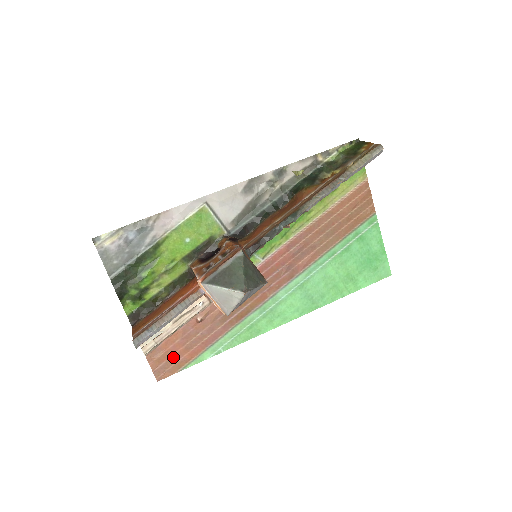
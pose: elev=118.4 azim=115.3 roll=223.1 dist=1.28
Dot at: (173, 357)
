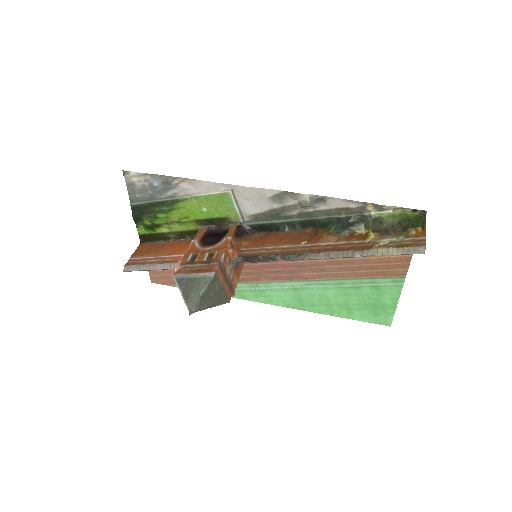
Dot at: (168, 276)
